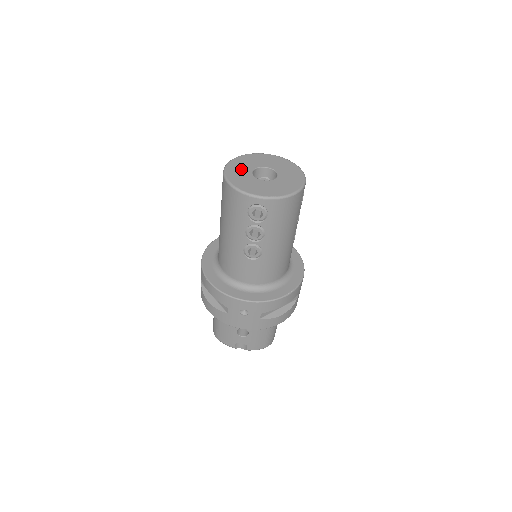
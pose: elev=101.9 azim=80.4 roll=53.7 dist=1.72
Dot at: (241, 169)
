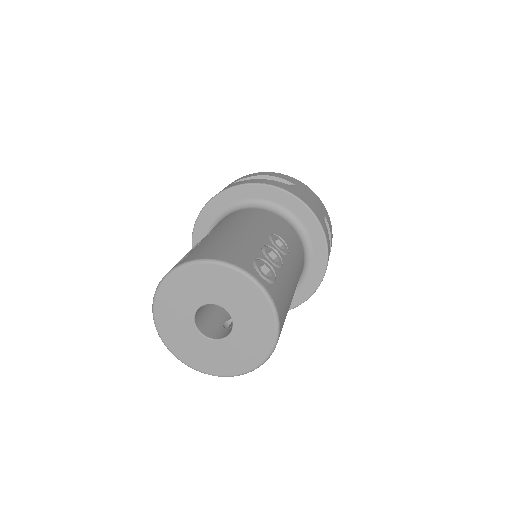
Dot at: (188, 342)
